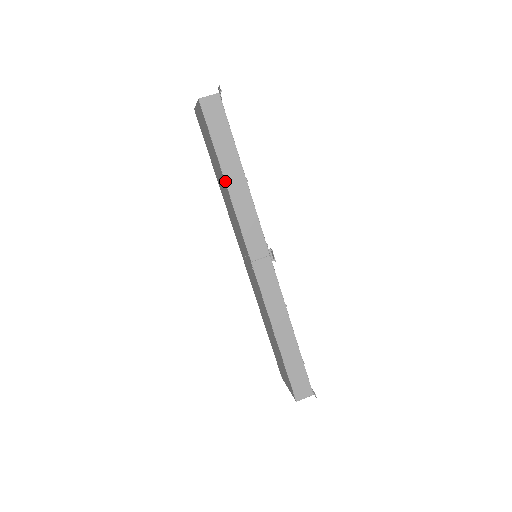
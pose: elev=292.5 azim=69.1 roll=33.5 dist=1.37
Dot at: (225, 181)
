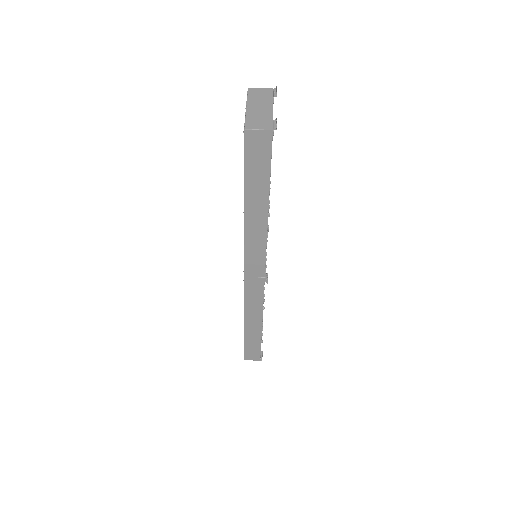
Dot at: (244, 212)
